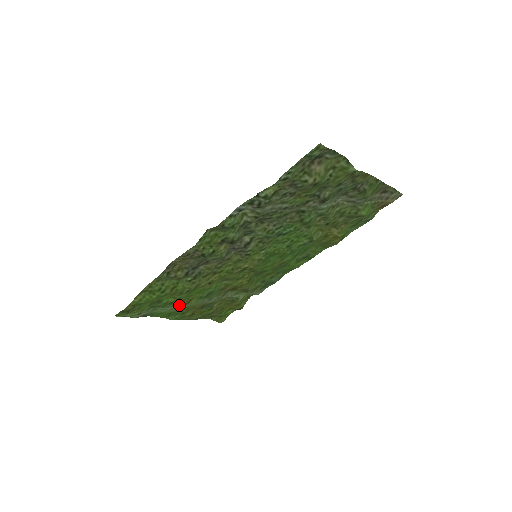
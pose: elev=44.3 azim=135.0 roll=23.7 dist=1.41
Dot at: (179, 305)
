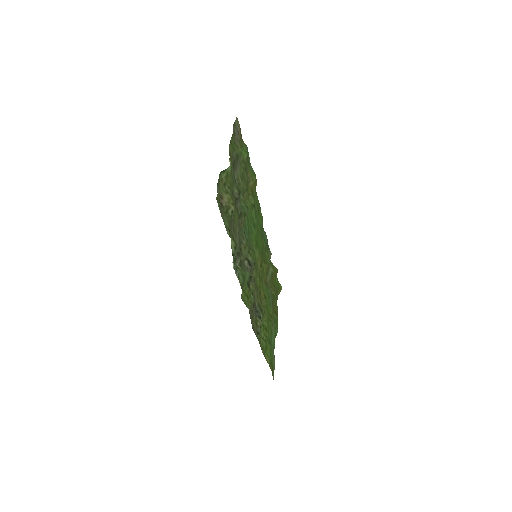
Dot at: (272, 325)
